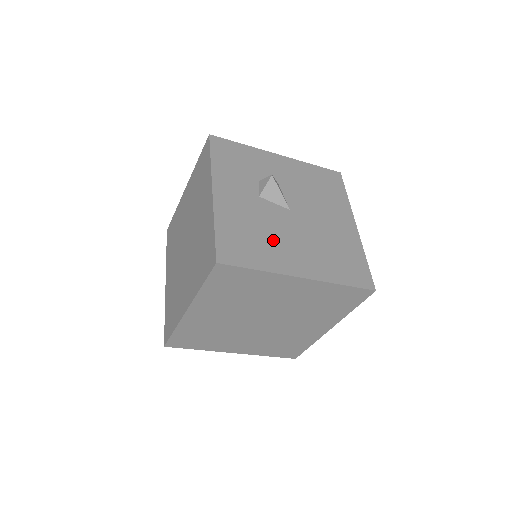
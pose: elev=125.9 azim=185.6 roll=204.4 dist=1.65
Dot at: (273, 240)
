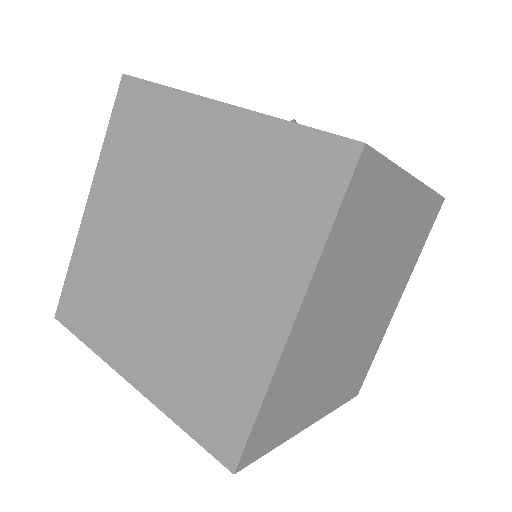
Dot at: occluded
